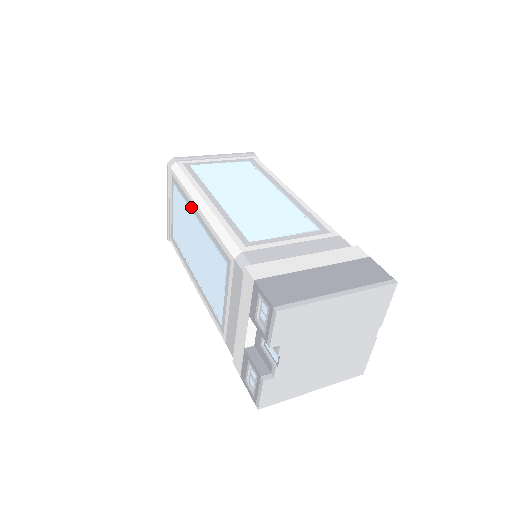
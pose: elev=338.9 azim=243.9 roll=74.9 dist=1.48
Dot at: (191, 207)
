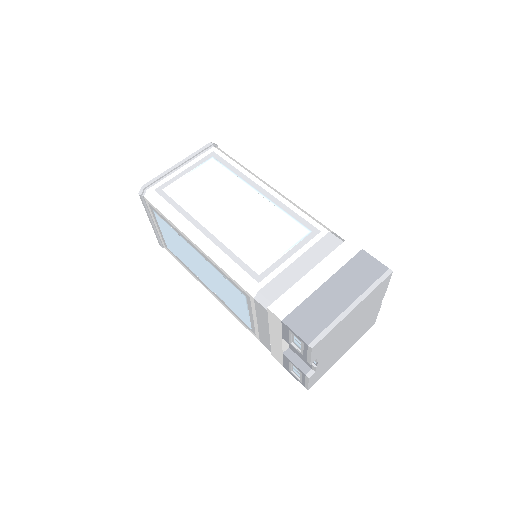
Dot at: (185, 239)
